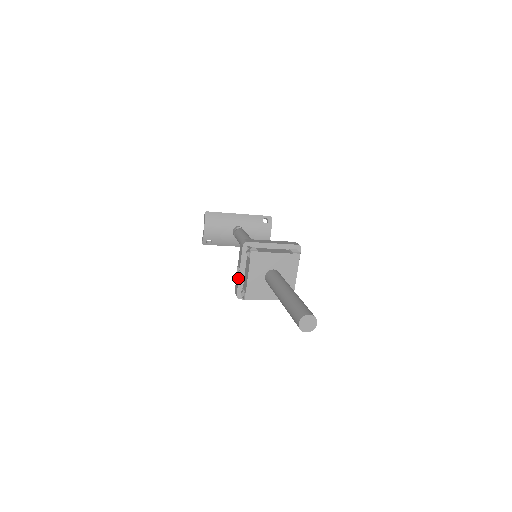
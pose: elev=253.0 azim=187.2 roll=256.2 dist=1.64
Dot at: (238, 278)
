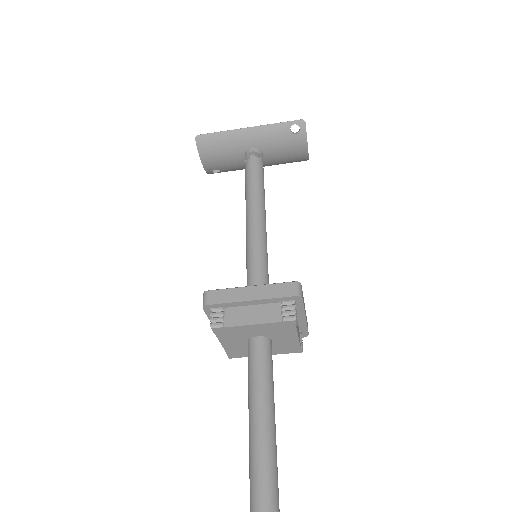
Dot at: occluded
